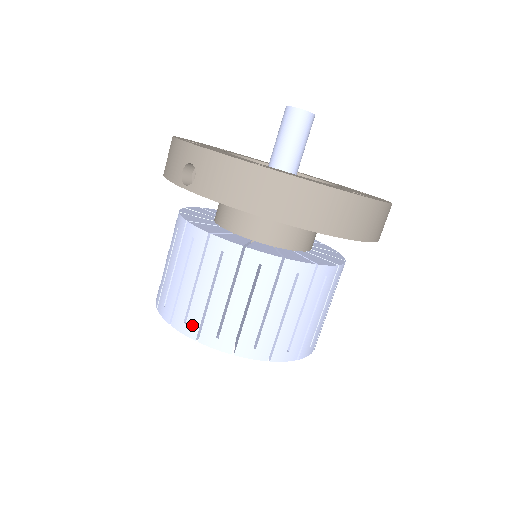
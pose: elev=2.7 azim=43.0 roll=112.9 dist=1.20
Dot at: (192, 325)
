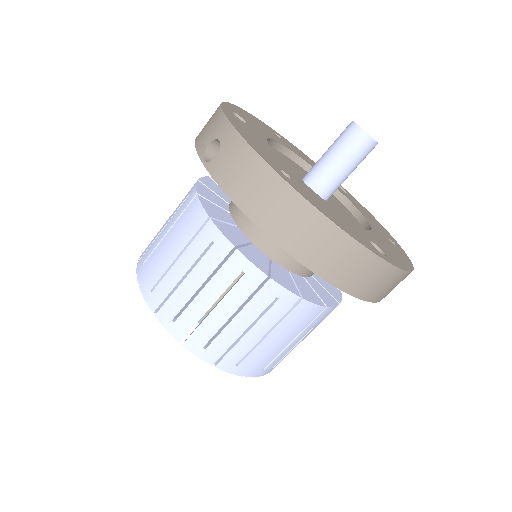
Dot at: (156, 297)
